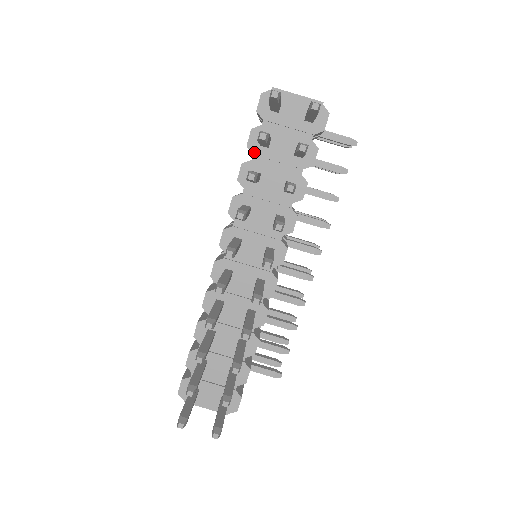
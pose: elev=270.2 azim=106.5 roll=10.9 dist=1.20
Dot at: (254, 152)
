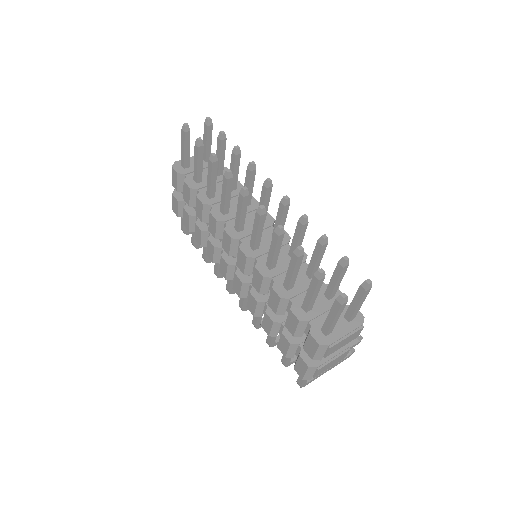
Dot at: (197, 188)
